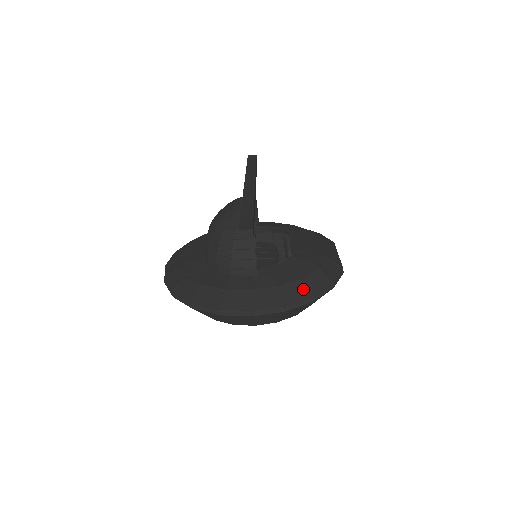
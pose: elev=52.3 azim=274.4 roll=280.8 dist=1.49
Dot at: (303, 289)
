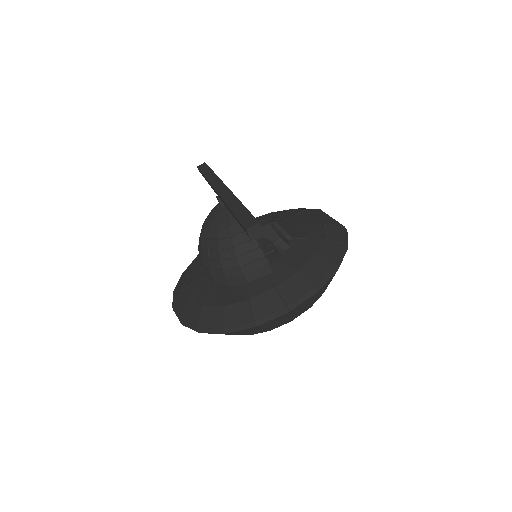
Dot at: (323, 262)
